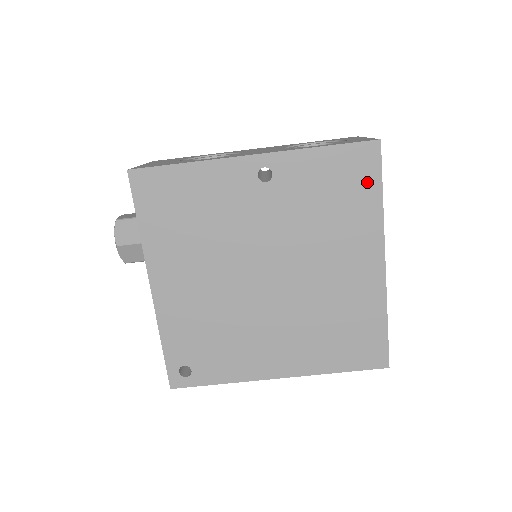
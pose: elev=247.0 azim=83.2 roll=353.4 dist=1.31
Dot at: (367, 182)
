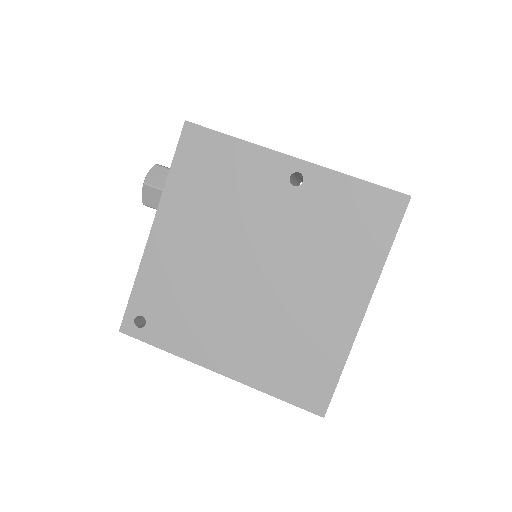
Dot at: (382, 228)
